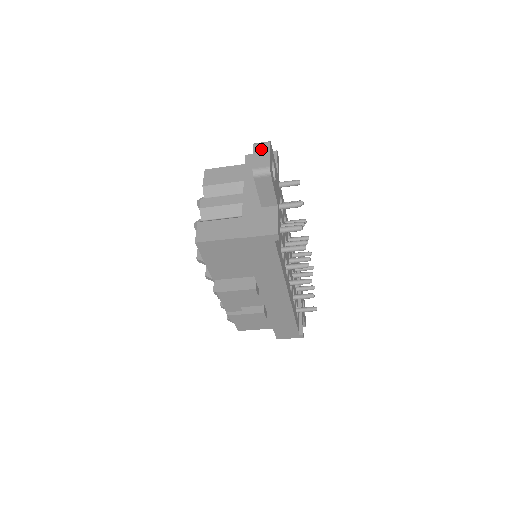
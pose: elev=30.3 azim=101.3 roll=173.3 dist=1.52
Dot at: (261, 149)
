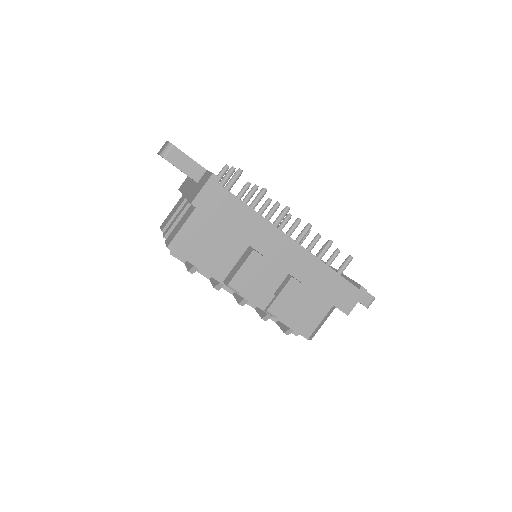
Dot at: occluded
